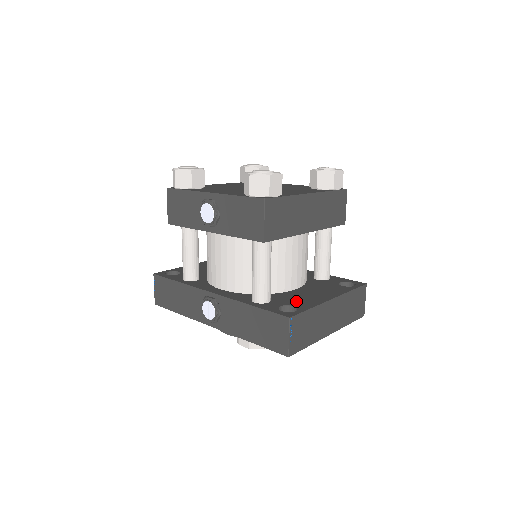
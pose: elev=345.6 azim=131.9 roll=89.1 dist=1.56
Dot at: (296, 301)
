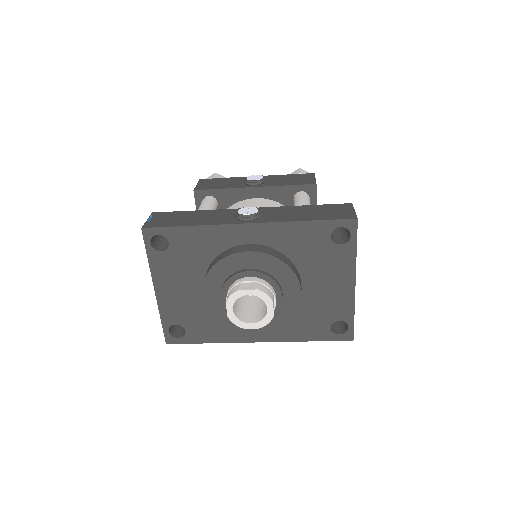
Dot at: occluded
